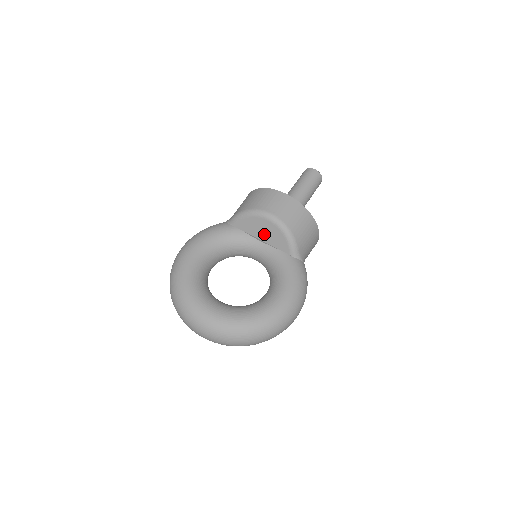
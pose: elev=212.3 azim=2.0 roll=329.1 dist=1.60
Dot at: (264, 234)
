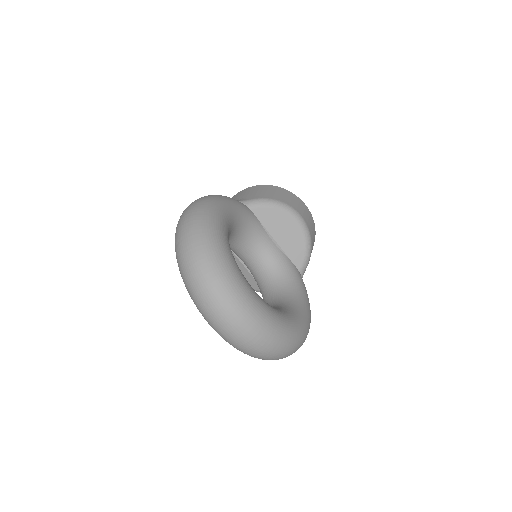
Dot at: (283, 235)
